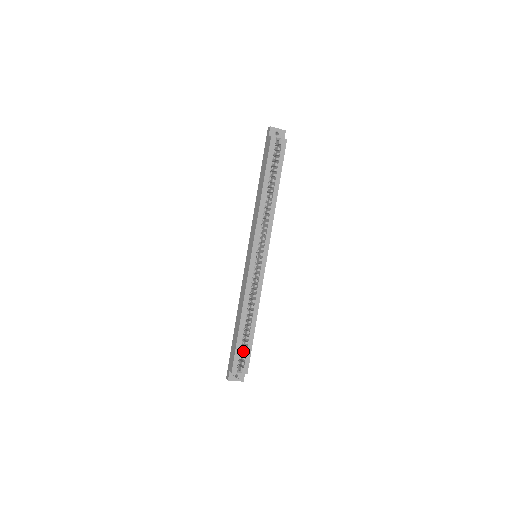
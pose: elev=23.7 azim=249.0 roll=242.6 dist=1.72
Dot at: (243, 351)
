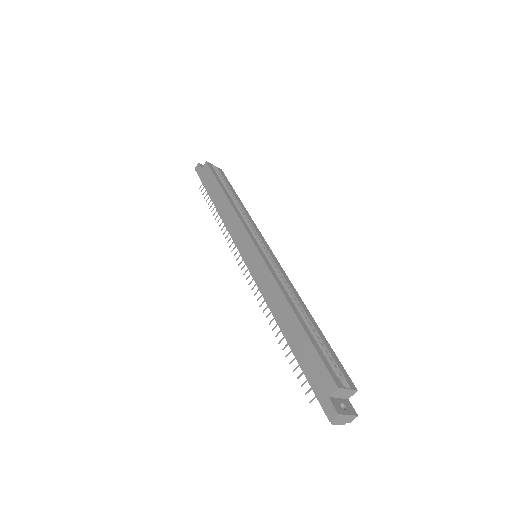
Dot at: occluded
